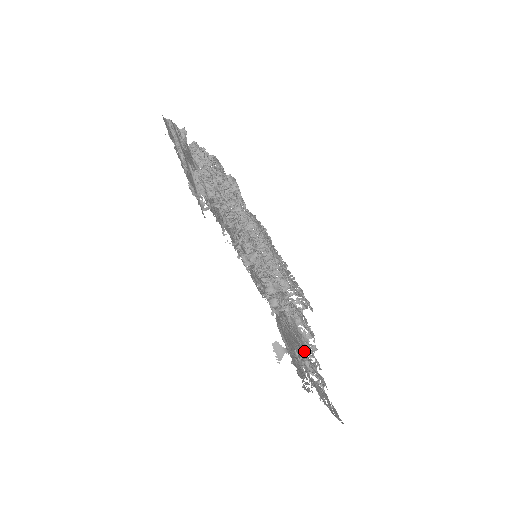
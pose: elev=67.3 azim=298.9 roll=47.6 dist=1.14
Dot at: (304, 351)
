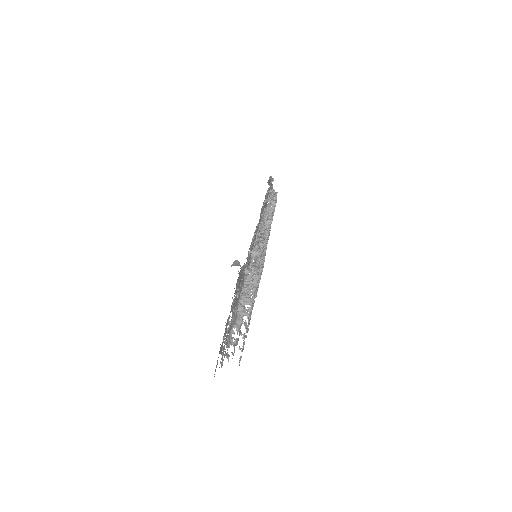
Dot at: (230, 325)
